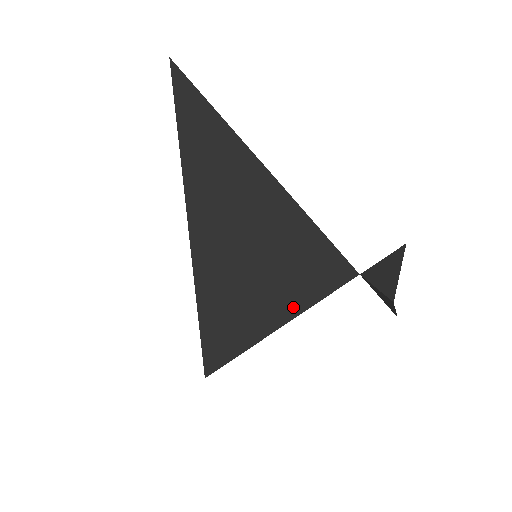
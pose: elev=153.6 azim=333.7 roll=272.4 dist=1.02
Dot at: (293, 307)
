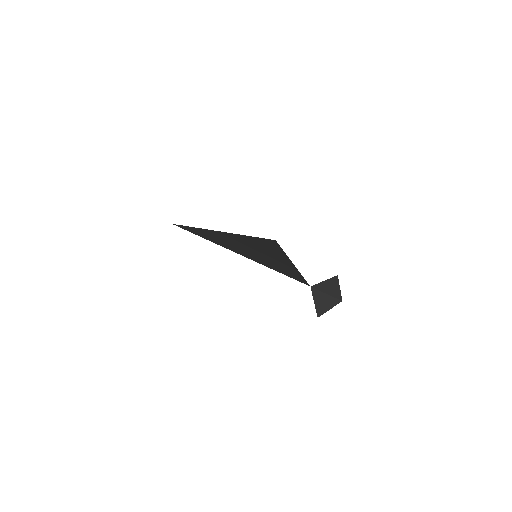
Dot at: (262, 264)
